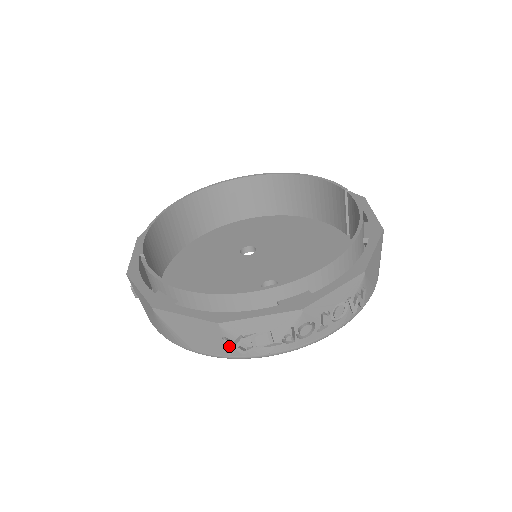
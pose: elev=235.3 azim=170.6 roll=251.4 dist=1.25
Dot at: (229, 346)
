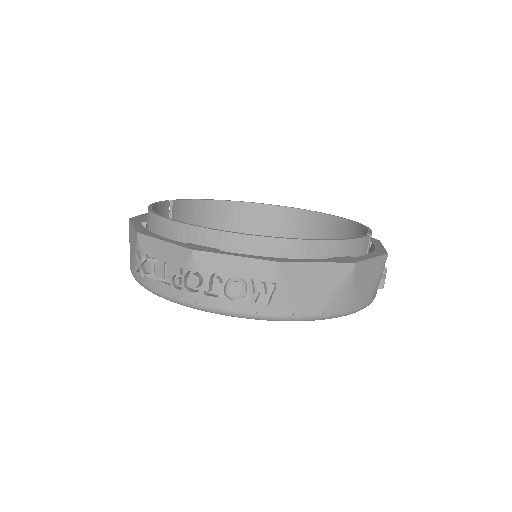
Dot at: occluded
